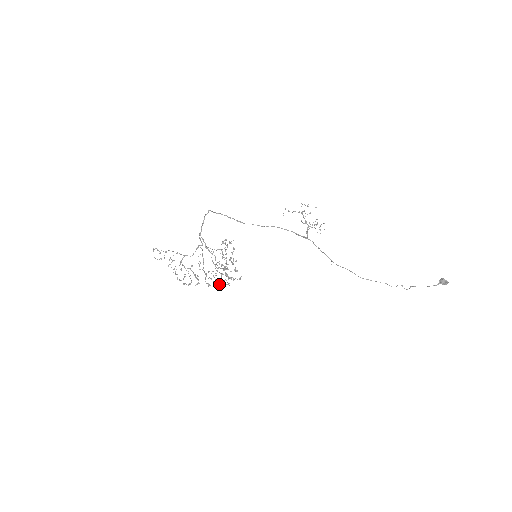
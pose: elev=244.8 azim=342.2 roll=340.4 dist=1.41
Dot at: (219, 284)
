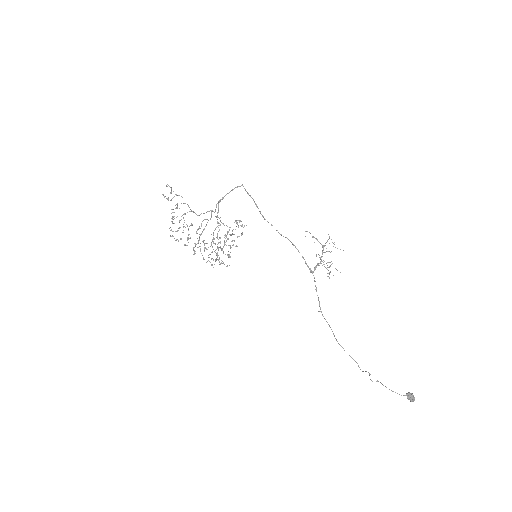
Dot at: (204, 259)
